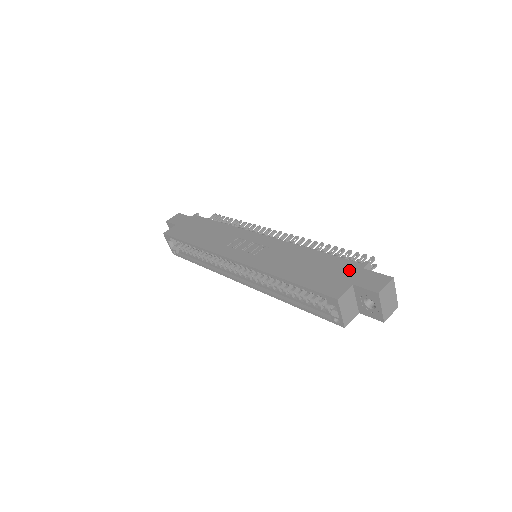
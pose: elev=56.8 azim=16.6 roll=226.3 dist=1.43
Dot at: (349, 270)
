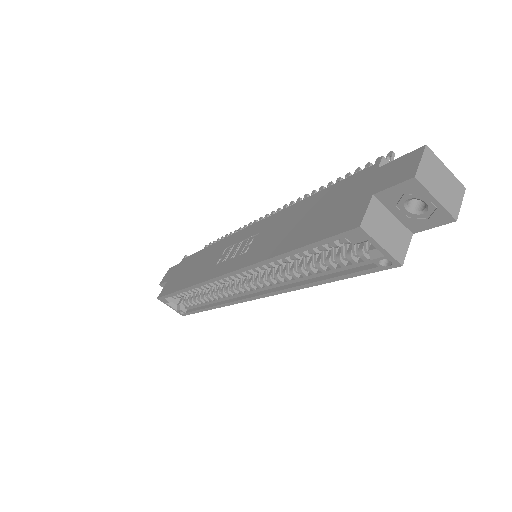
Dot at: (360, 183)
